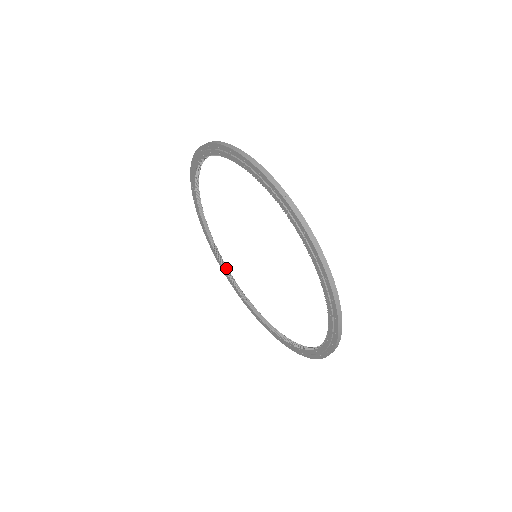
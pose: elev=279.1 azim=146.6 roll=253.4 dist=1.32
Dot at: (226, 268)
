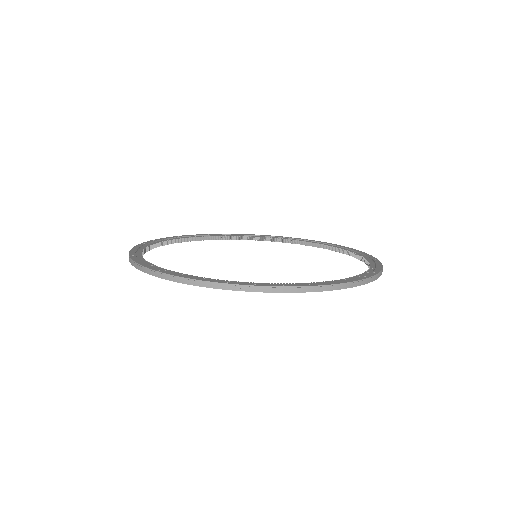
Dot at: (239, 238)
